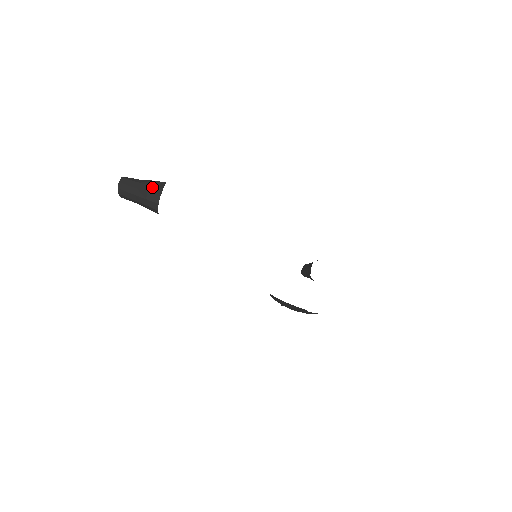
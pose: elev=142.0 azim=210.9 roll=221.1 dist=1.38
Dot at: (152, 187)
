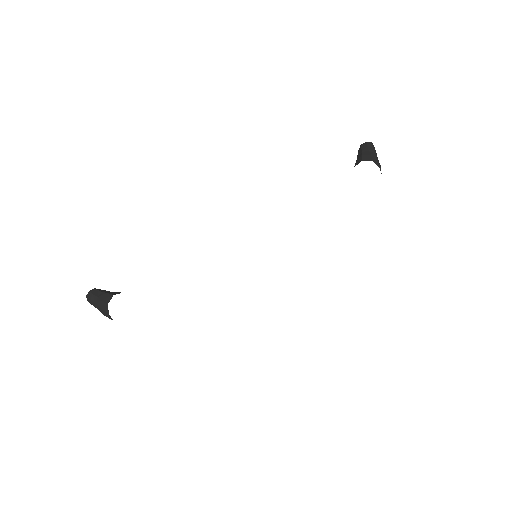
Dot at: (103, 311)
